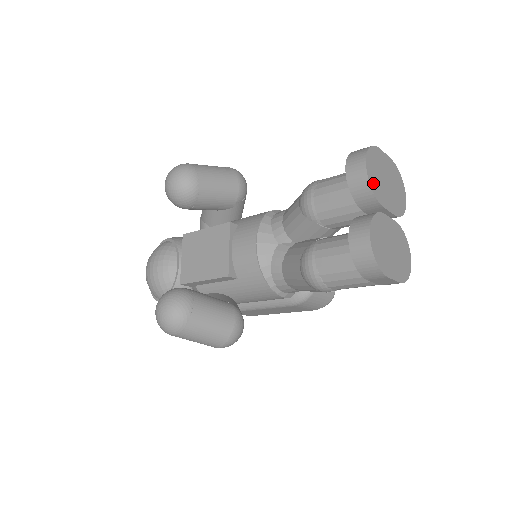
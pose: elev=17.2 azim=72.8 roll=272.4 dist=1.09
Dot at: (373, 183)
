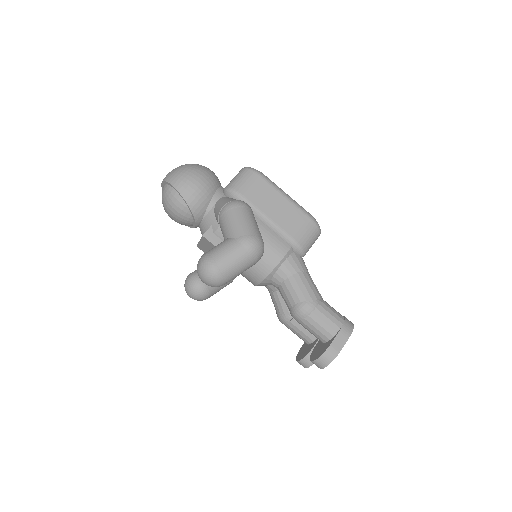
Dot at: occluded
